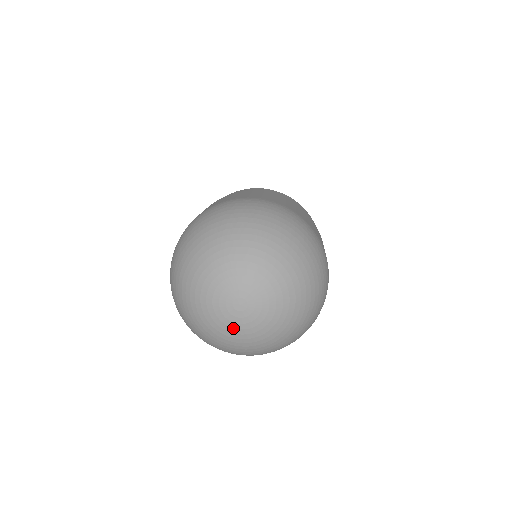
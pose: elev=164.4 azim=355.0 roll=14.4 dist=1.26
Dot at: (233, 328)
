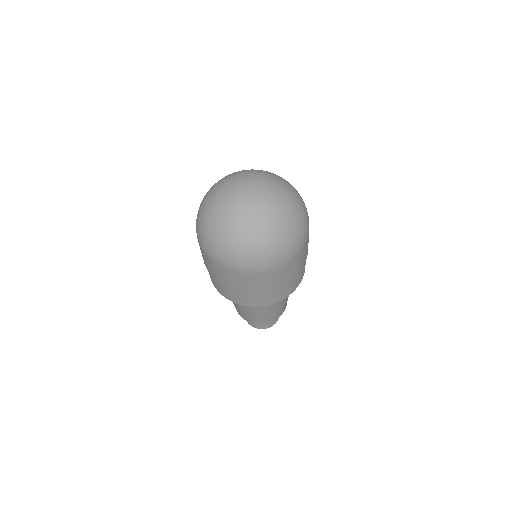
Dot at: (262, 201)
